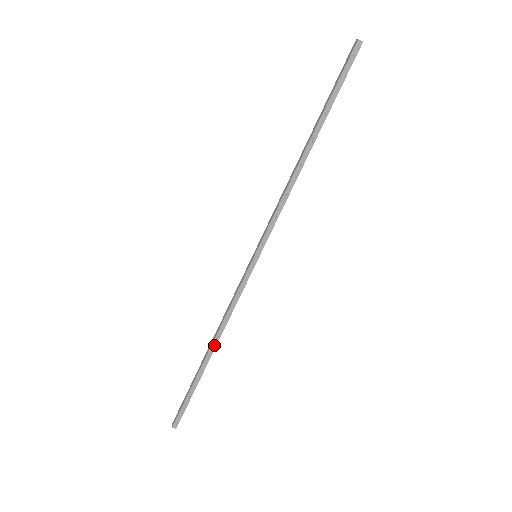
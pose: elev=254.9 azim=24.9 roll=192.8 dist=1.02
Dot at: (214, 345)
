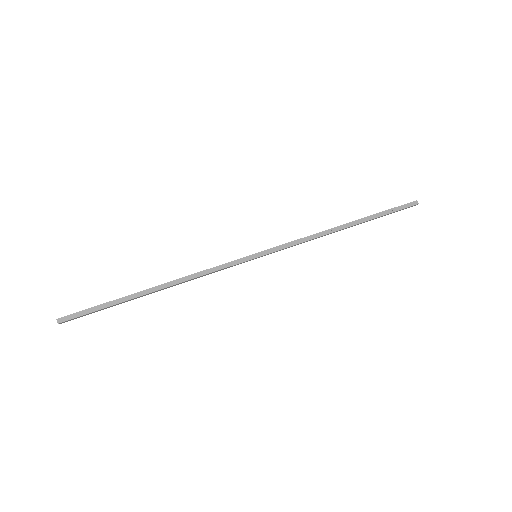
Dot at: (165, 286)
